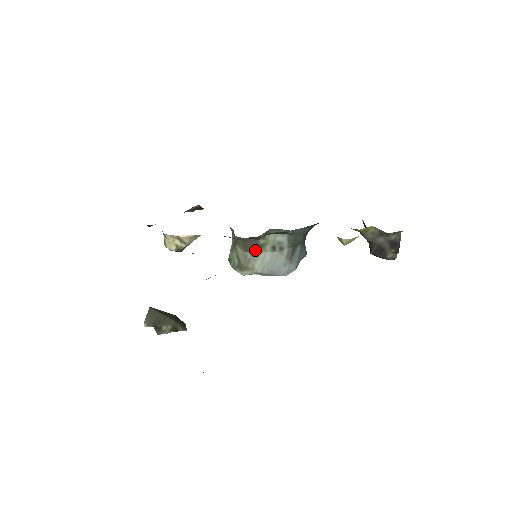
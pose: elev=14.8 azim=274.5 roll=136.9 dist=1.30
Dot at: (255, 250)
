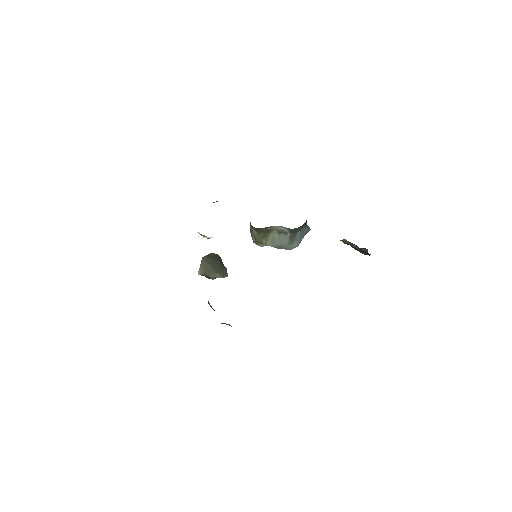
Dot at: (266, 232)
